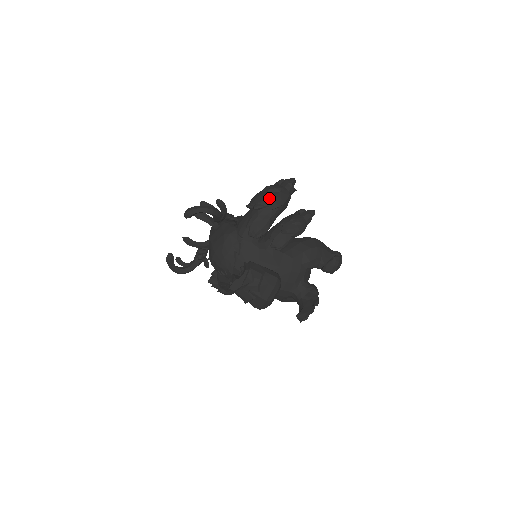
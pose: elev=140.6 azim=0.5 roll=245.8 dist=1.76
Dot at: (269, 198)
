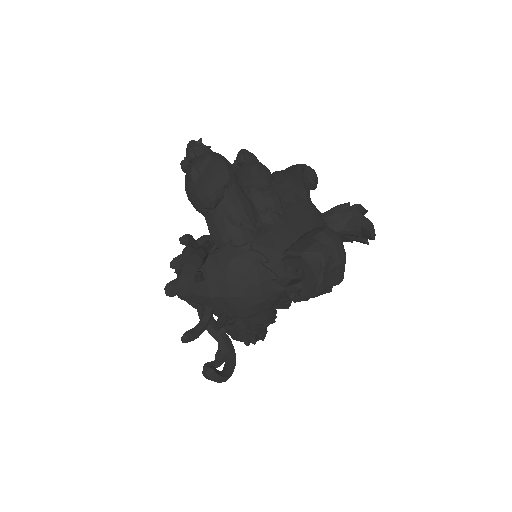
Dot at: (215, 174)
